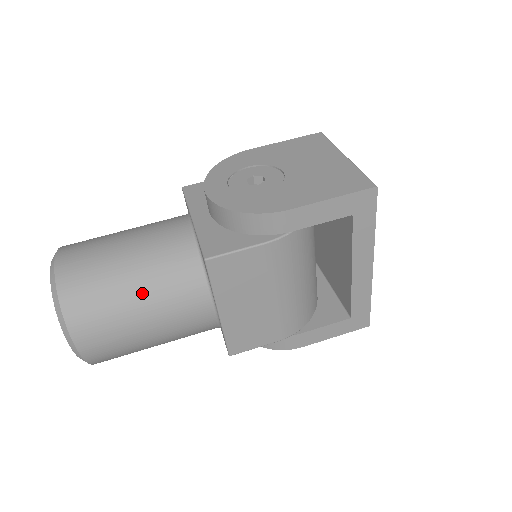
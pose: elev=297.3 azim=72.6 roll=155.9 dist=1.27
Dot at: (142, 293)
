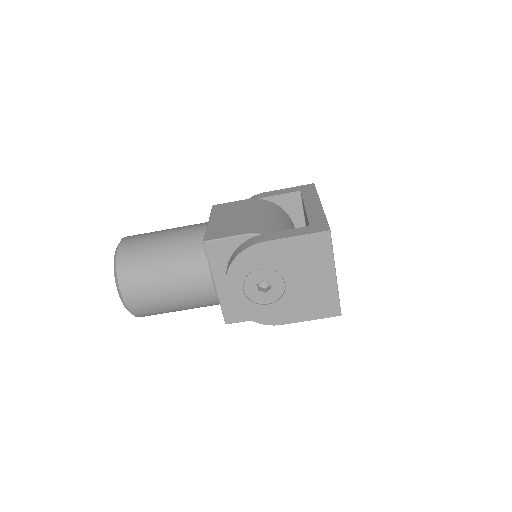
Dot at: occluded
